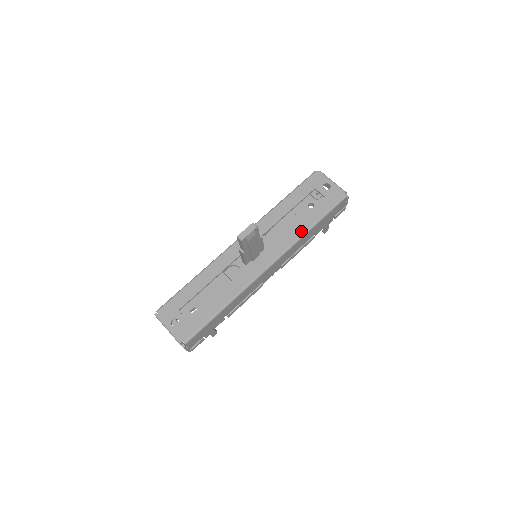
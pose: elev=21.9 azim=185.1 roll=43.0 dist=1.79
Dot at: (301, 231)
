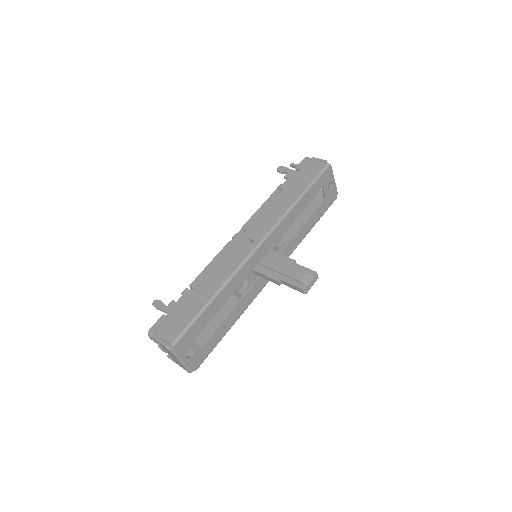
Dot at: (302, 237)
